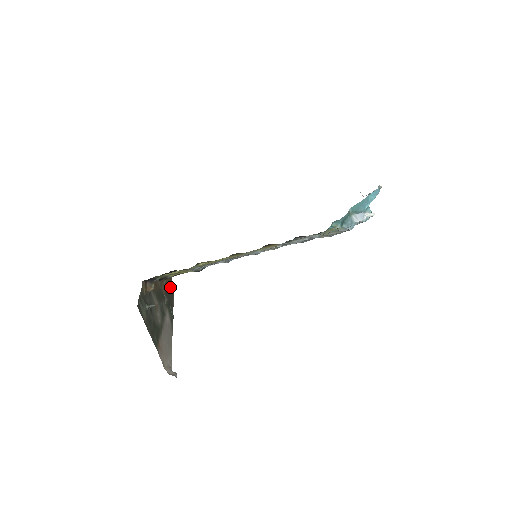
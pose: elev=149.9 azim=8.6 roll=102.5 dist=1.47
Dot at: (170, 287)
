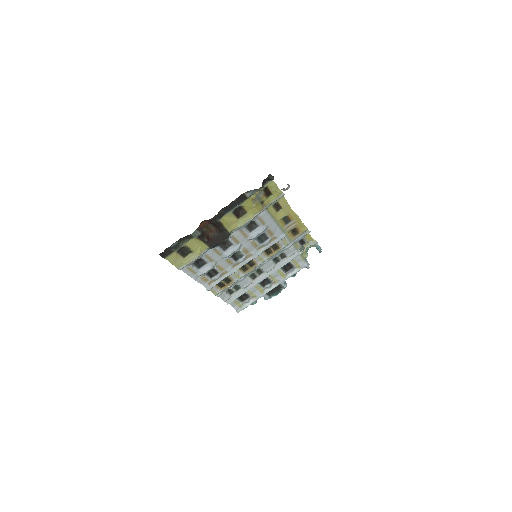
Dot at: occluded
